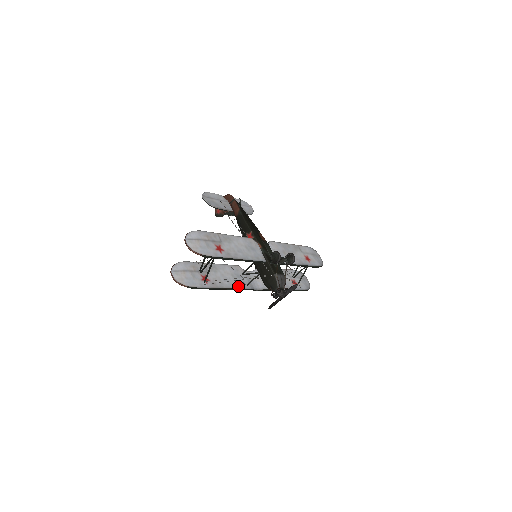
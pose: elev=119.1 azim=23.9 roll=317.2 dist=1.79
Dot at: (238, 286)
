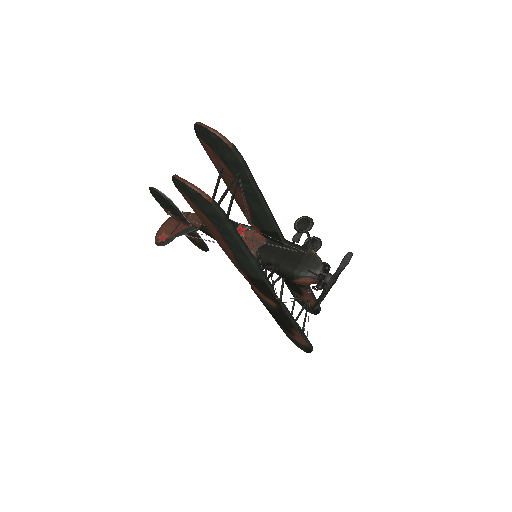
Dot at: occluded
